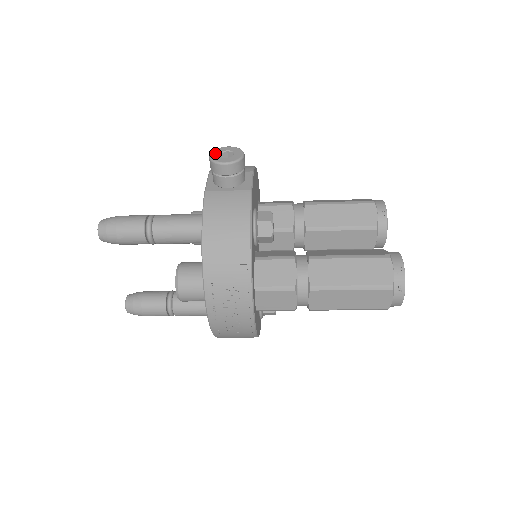
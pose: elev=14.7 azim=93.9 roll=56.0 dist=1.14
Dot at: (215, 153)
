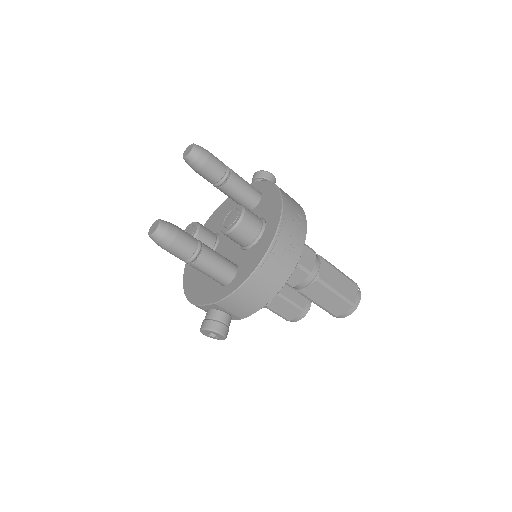
Dot at: occluded
